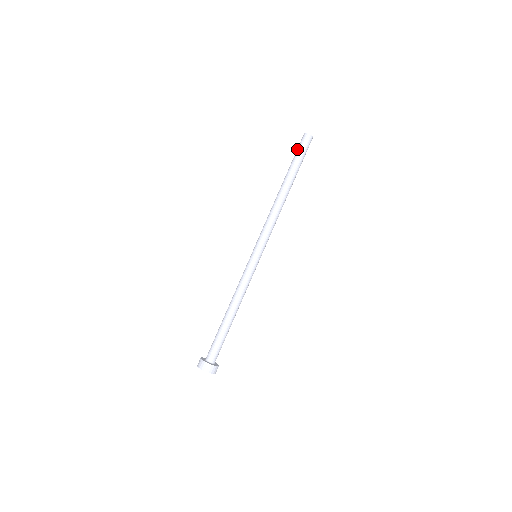
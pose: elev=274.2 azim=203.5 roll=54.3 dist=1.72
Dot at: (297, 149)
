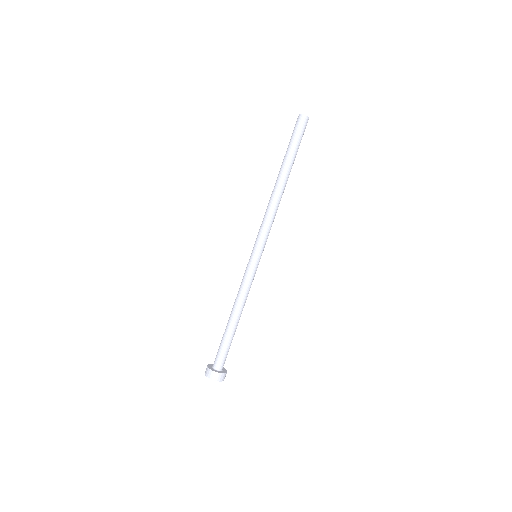
Dot at: (292, 133)
